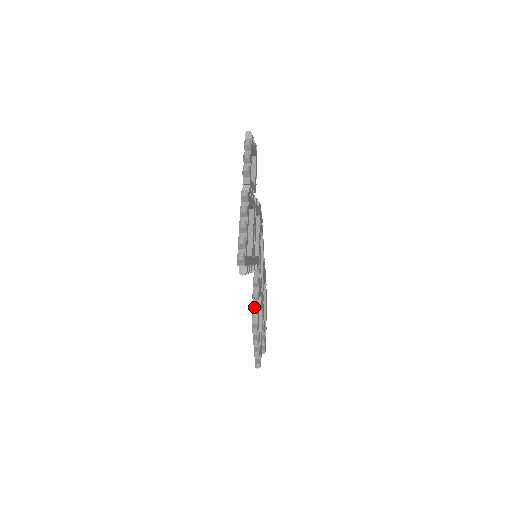
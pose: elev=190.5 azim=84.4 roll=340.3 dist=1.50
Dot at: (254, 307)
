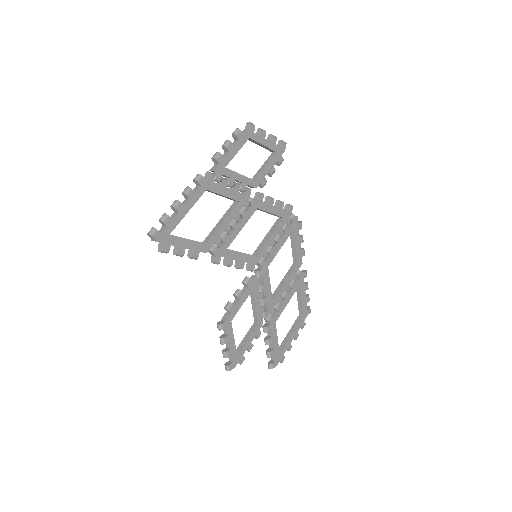
Dot at: (227, 304)
